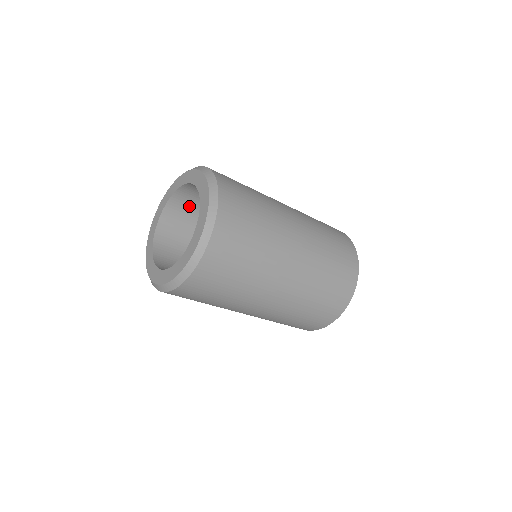
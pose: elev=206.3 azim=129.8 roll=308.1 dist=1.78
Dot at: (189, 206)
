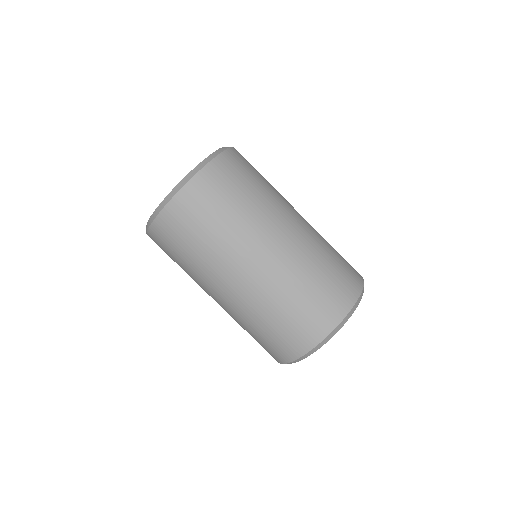
Dot at: occluded
